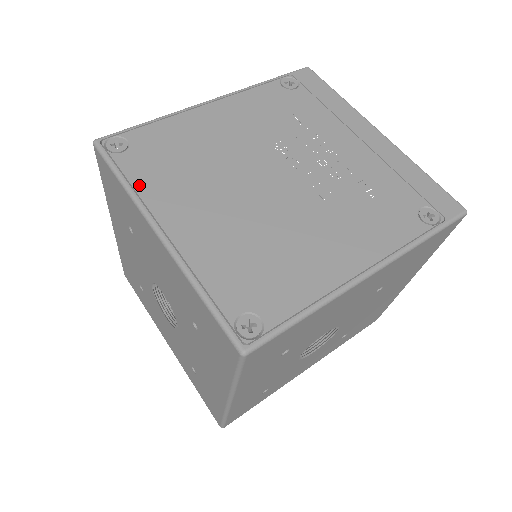
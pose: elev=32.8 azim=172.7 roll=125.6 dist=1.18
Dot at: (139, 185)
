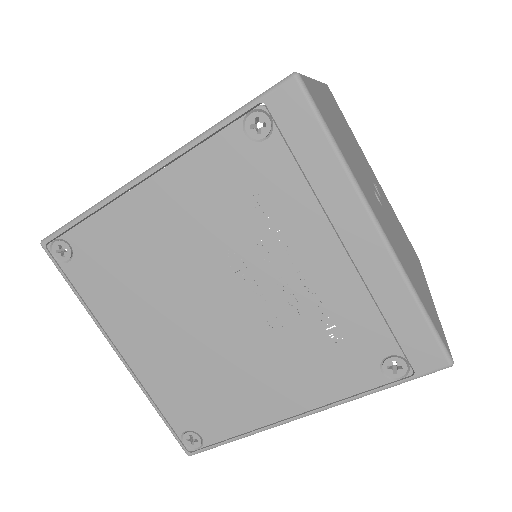
Dot at: (92, 304)
